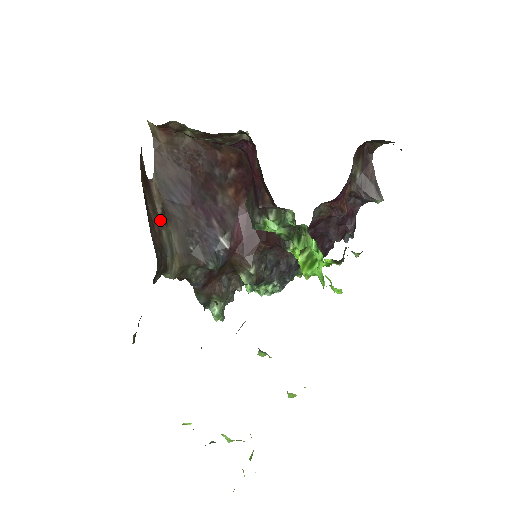
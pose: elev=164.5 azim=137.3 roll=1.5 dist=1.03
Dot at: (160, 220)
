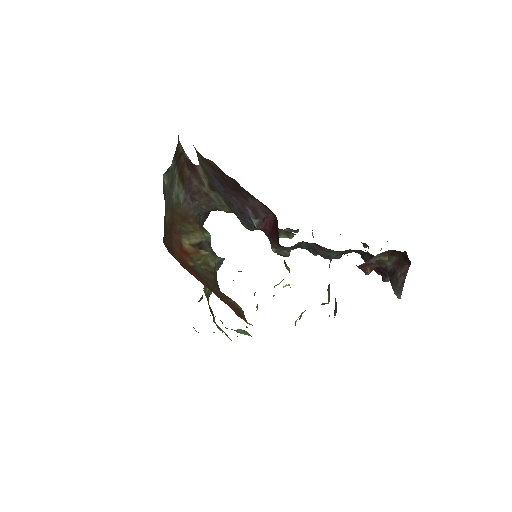
Dot at: (207, 188)
